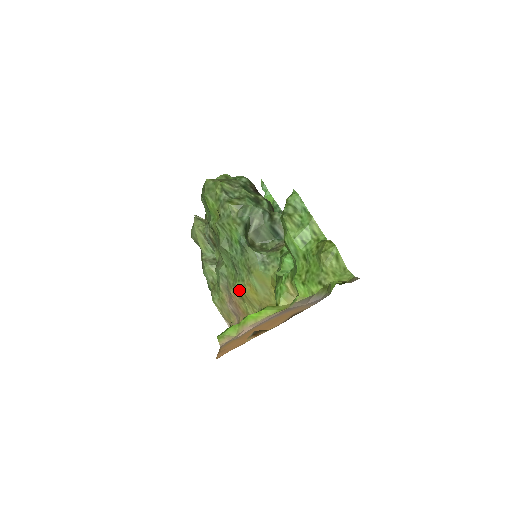
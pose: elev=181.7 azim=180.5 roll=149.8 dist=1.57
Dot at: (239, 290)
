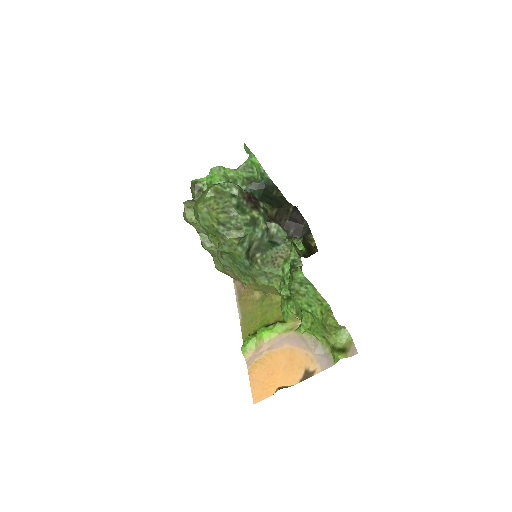
Dot at: (245, 283)
